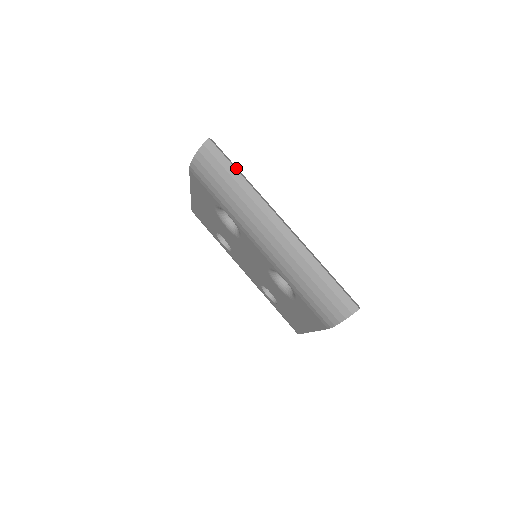
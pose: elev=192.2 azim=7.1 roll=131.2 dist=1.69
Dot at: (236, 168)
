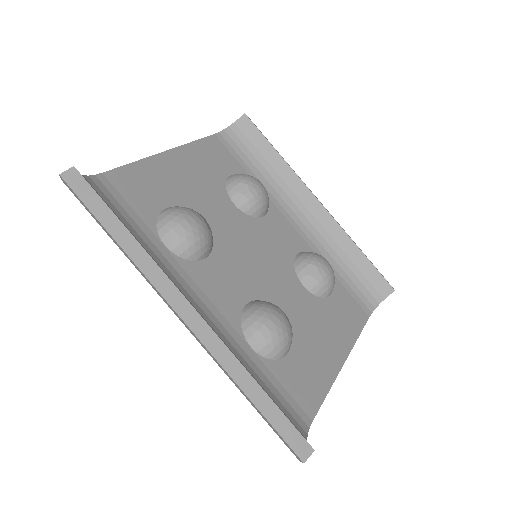
Dot at: (108, 224)
